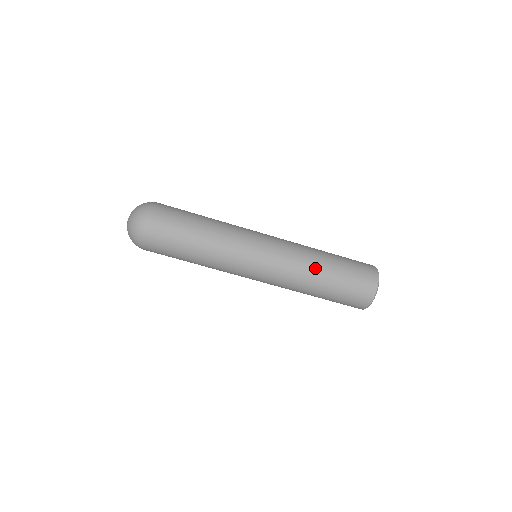
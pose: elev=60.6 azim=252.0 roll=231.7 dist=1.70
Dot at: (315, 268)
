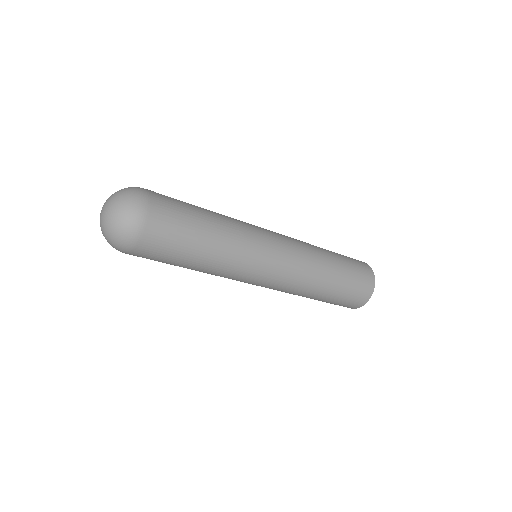
Dot at: (324, 270)
